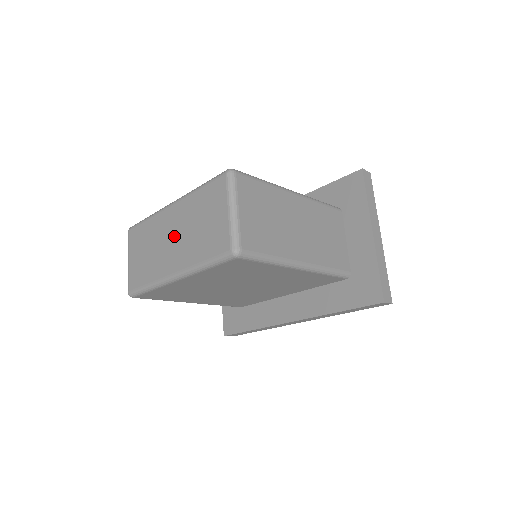
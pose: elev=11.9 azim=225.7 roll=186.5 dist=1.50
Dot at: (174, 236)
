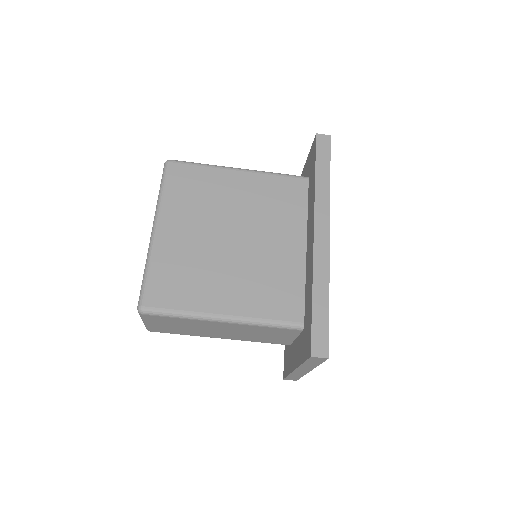
Dot at: occluded
